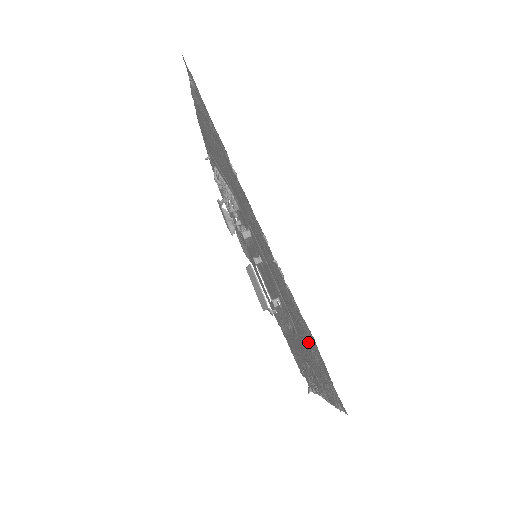
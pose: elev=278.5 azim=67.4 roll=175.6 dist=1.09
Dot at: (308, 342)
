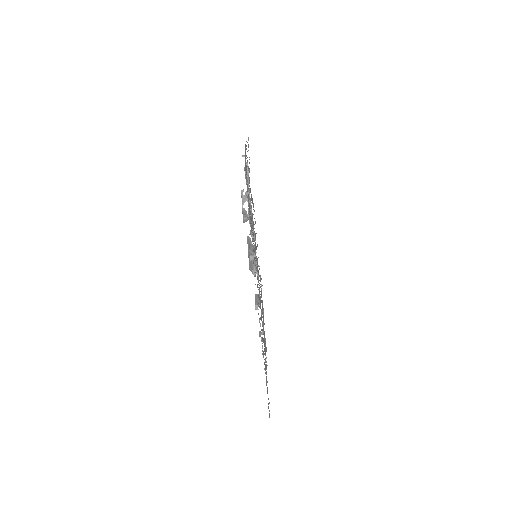
Dot at: occluded
